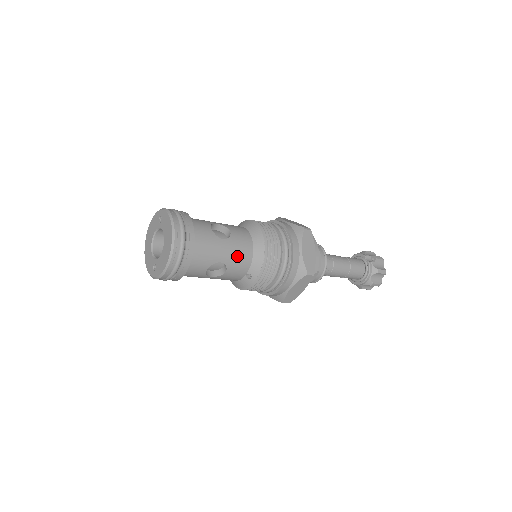
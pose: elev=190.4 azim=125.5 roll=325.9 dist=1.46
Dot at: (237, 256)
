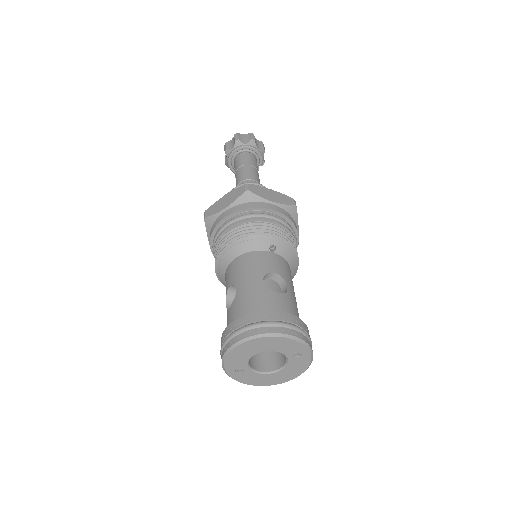
Dot at: occluded
